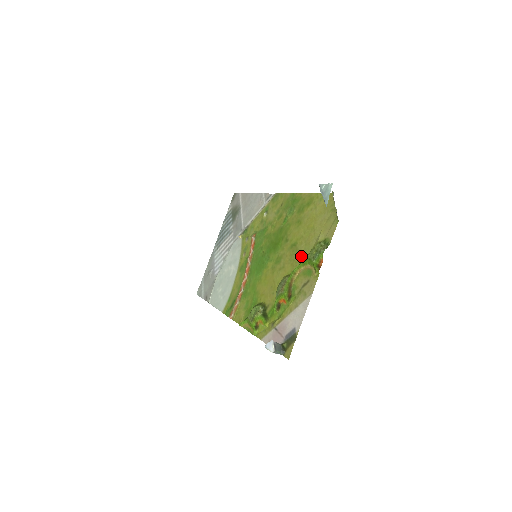
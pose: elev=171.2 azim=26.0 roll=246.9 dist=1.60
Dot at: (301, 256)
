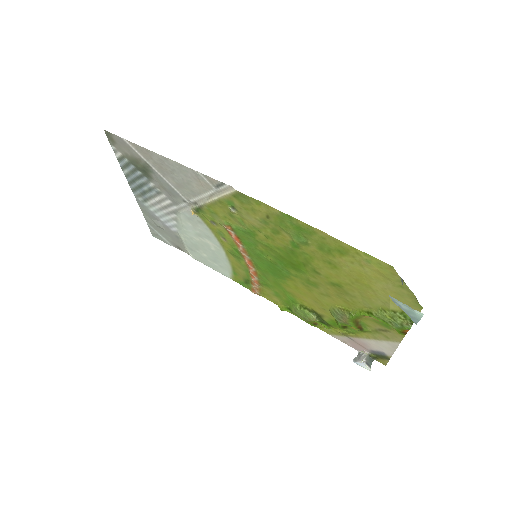
Dot at: (360, 304)
